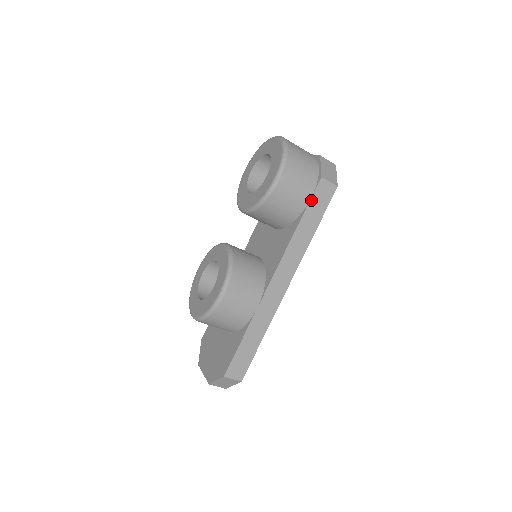
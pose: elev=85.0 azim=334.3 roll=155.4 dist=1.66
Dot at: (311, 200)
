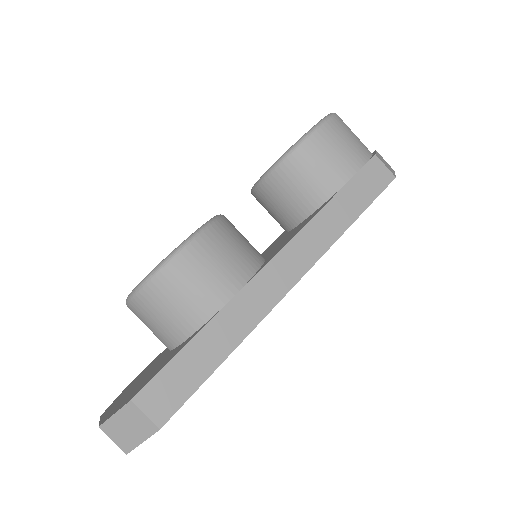
Dot at: (356, 176)
